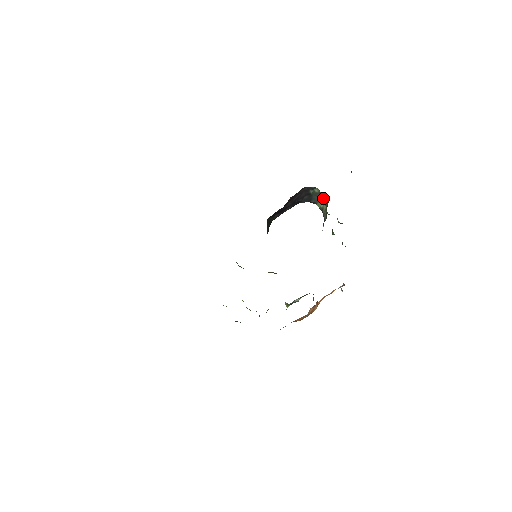
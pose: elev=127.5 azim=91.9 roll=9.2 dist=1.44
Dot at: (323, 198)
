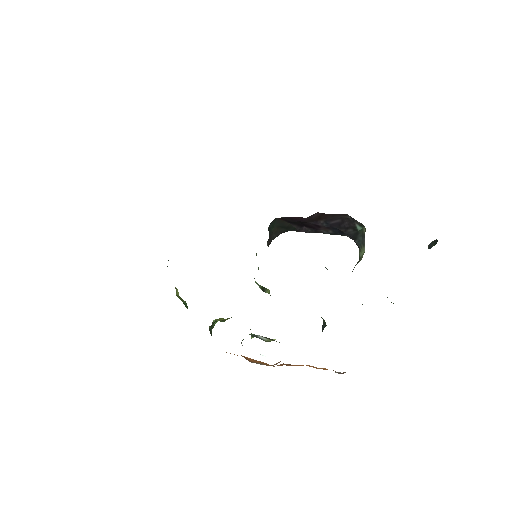
Dot at: occluded
